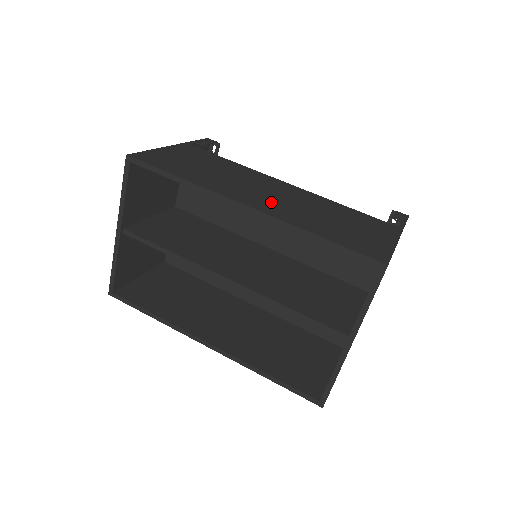
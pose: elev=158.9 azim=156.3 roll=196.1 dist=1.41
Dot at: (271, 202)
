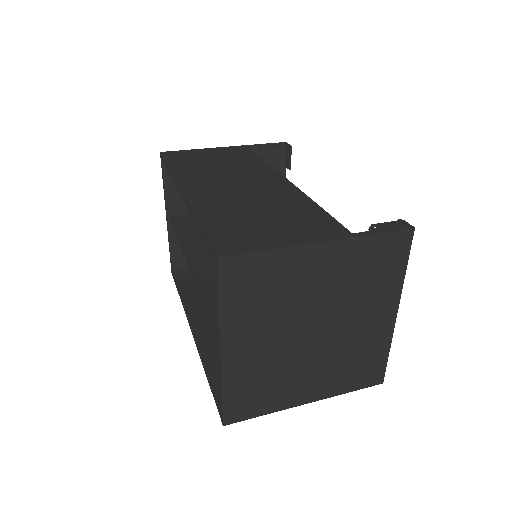
Dot at: (217, 192)
